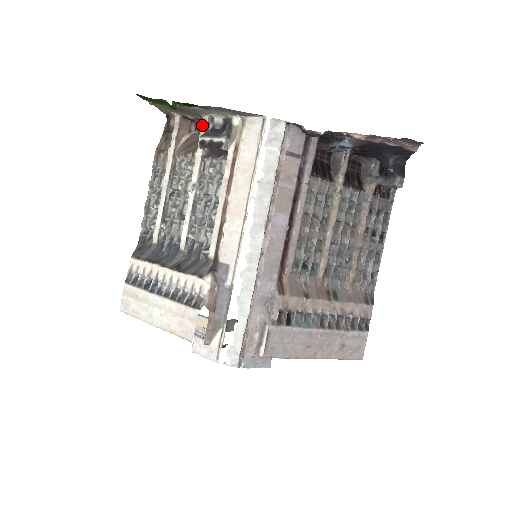
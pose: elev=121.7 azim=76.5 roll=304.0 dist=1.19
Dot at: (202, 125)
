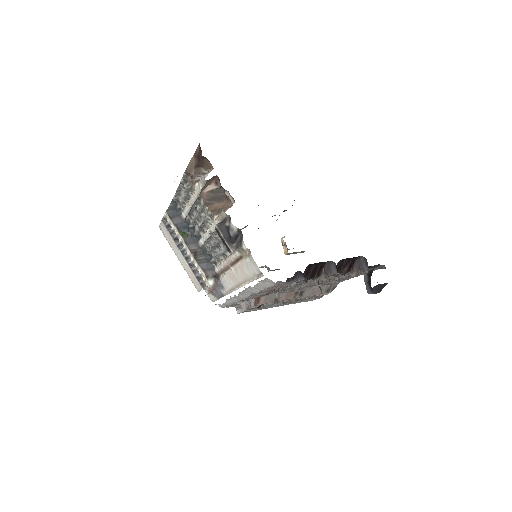
Dot at: (221, 213)
